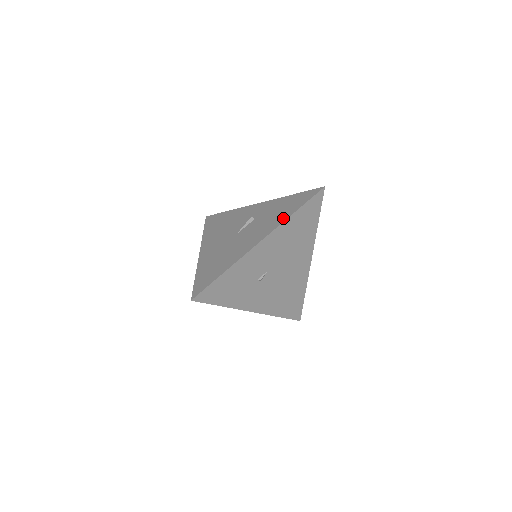
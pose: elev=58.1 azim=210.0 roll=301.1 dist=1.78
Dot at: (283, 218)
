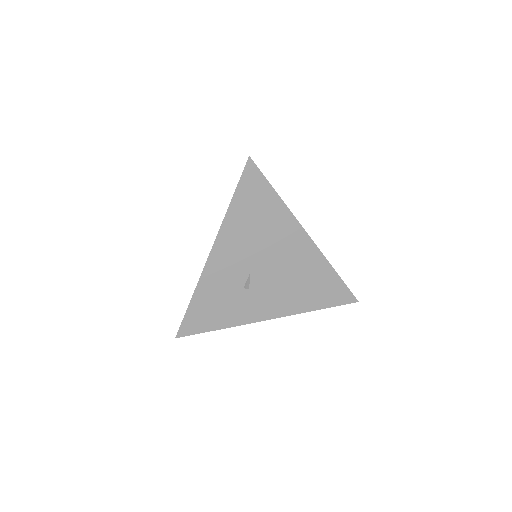
Dot at: occluded
